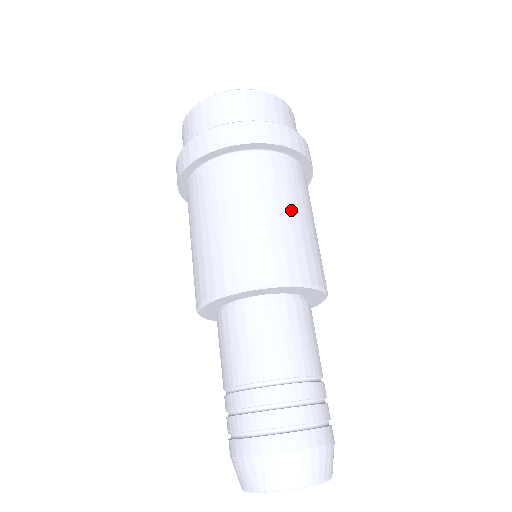
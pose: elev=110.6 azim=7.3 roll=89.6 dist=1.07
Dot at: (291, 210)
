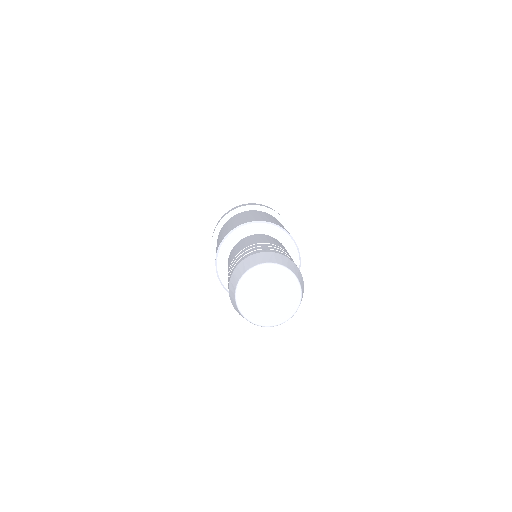
Dot at: occluded
